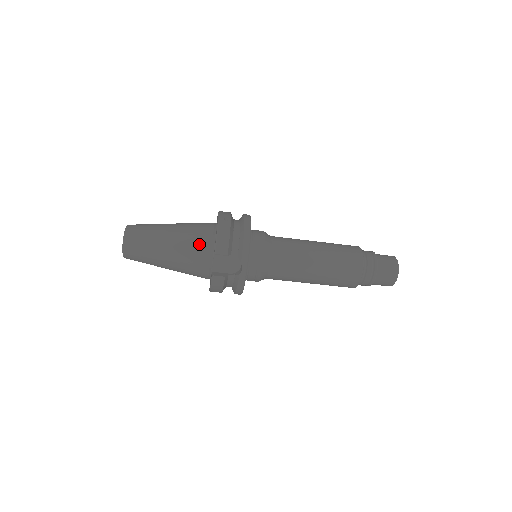
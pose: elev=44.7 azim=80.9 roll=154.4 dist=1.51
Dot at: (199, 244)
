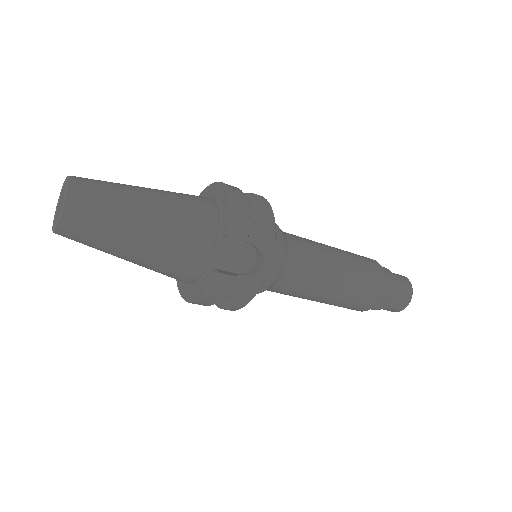
Dot at: (198, 221)
